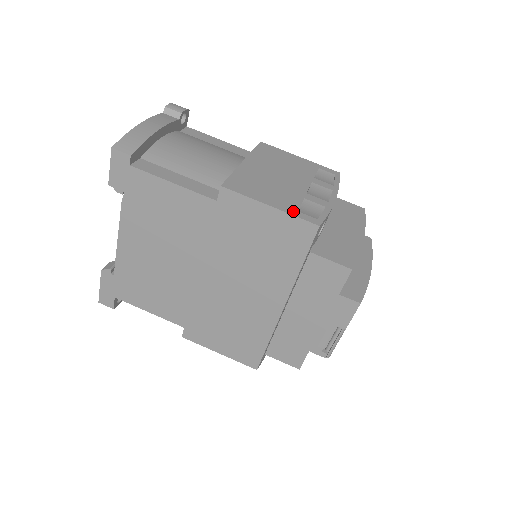
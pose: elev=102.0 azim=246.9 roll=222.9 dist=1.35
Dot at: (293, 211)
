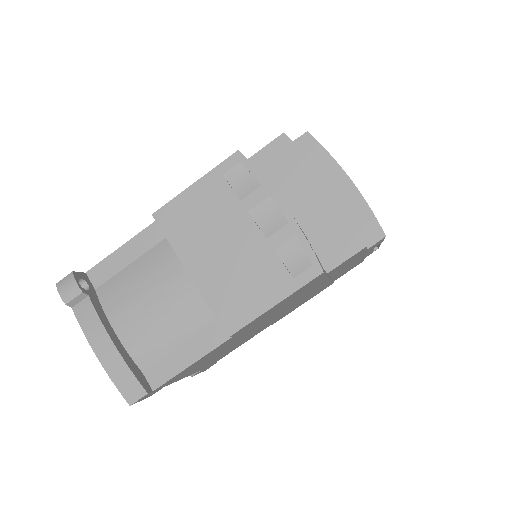
Dot at: (292, 284)
